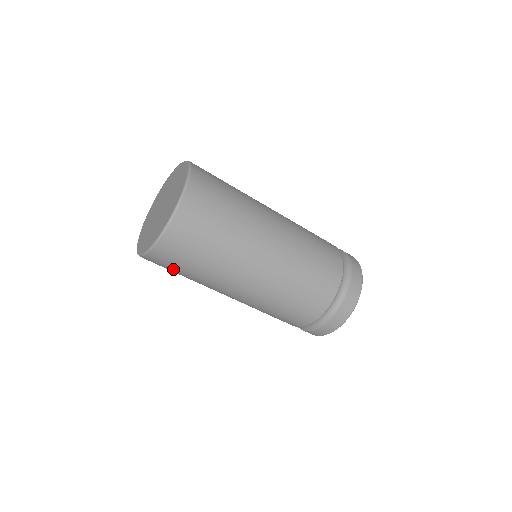
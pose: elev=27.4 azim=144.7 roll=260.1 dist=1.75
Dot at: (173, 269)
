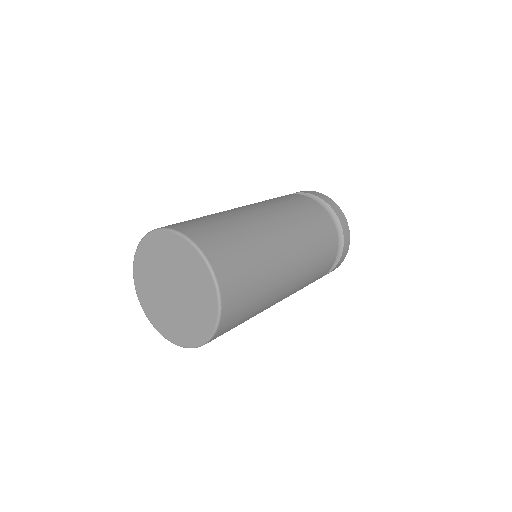
Dot at: occluded
